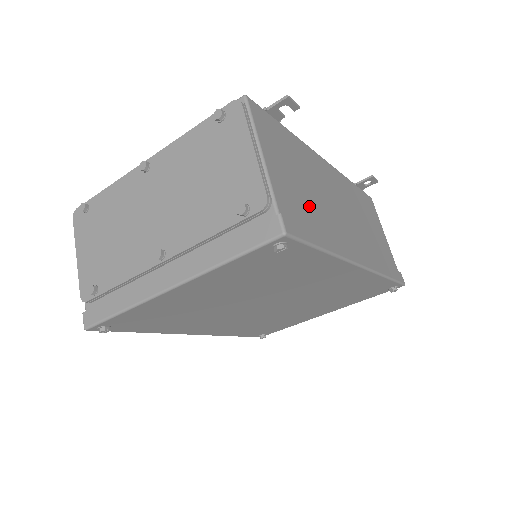
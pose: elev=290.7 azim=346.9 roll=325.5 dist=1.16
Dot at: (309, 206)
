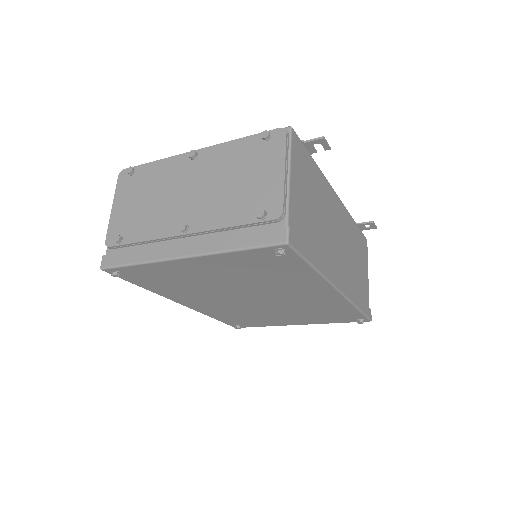
Dot at: (313, 229)
